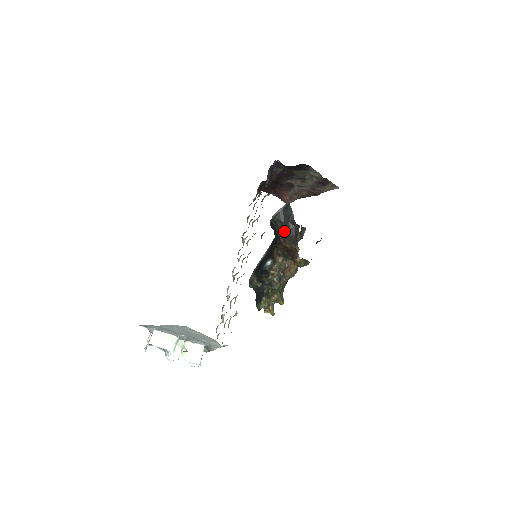
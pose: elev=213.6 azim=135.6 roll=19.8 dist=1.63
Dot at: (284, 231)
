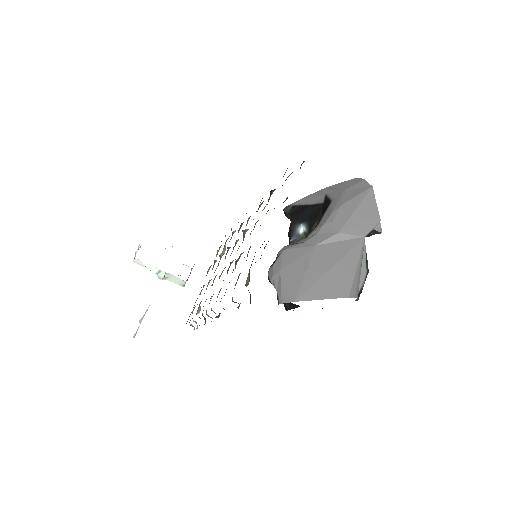
Dot at: occluded
